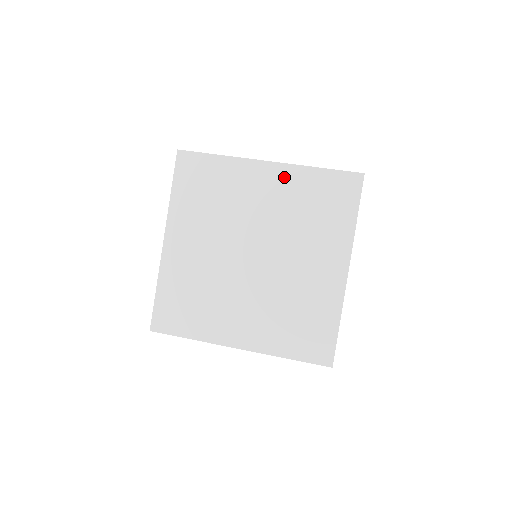
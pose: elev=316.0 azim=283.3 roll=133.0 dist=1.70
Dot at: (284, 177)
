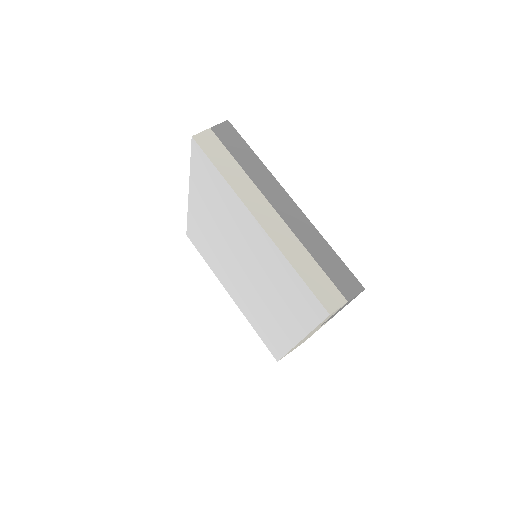
Dot at: (267, 245)
